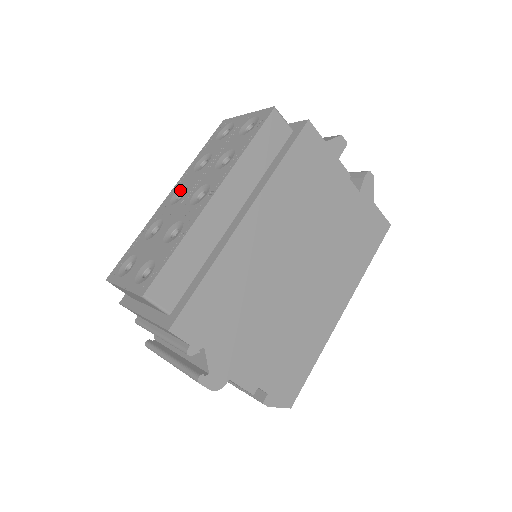
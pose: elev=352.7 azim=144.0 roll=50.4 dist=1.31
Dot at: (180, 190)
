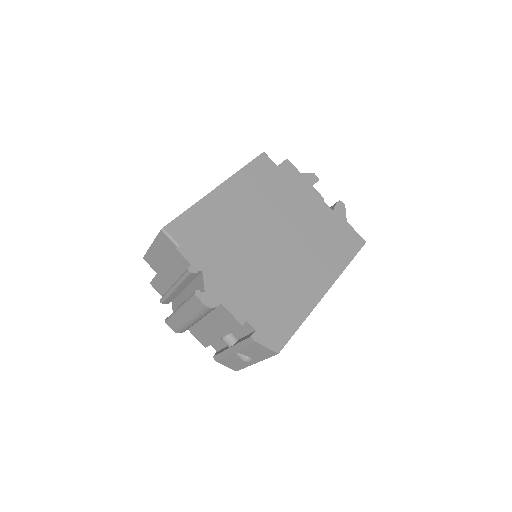
Dot at: occluded
